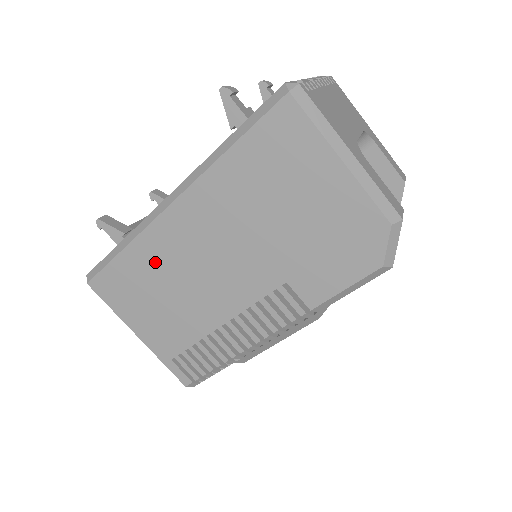
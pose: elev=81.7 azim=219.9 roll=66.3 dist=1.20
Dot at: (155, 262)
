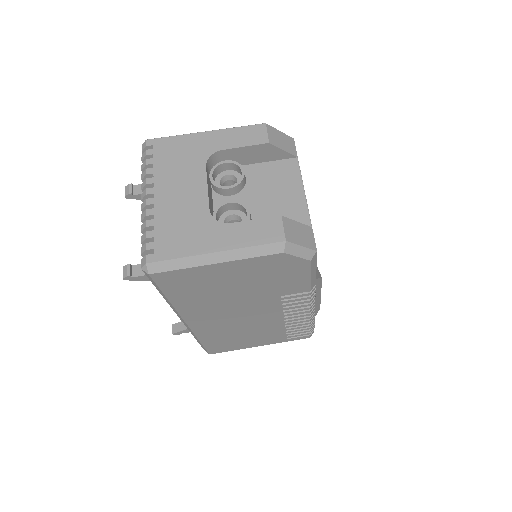
Dot at: (219, 334)
